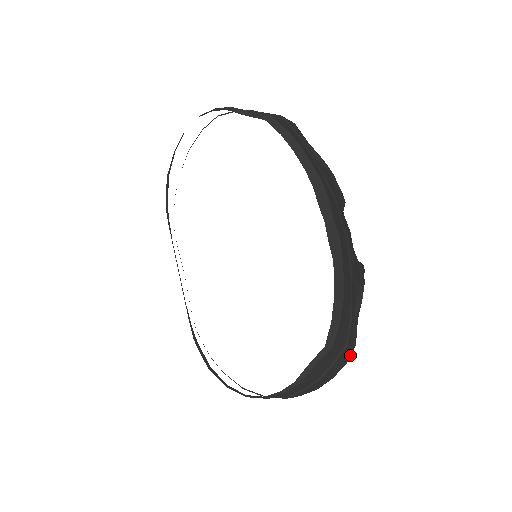
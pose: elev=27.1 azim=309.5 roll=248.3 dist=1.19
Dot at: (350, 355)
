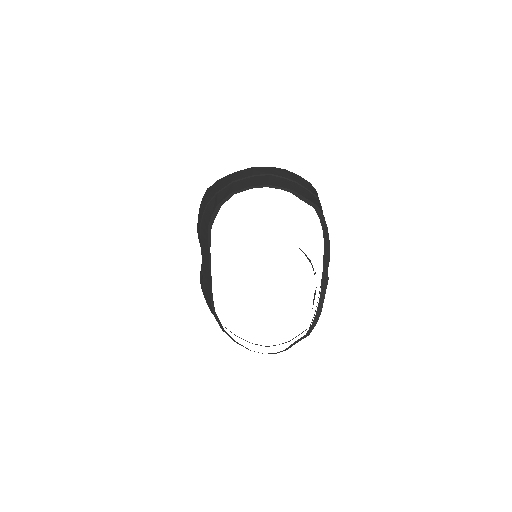
Dot at: occluded
